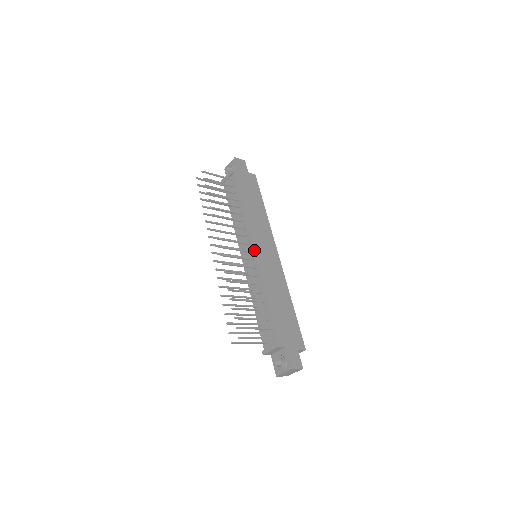
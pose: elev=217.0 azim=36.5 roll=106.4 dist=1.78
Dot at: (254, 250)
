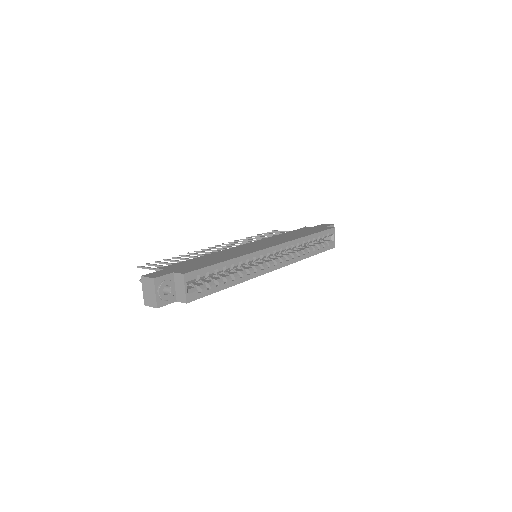
Dot at: (246, 244)
